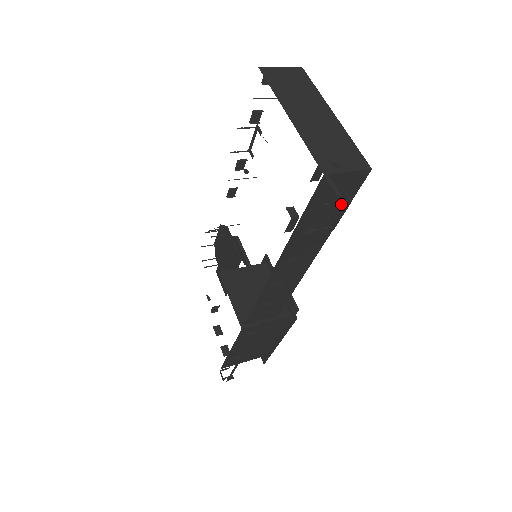
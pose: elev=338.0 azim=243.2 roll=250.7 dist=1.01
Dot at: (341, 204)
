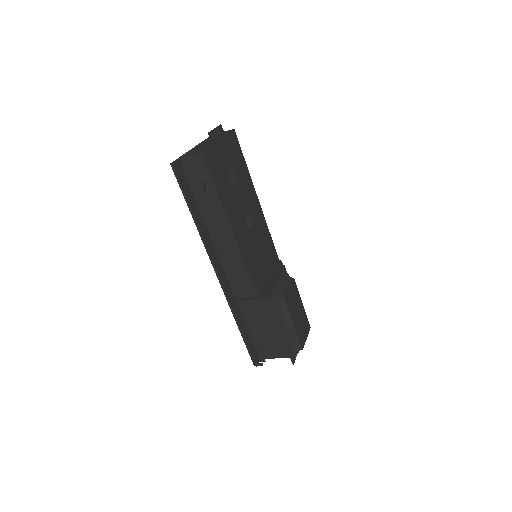
Dot at: (207, 179)
